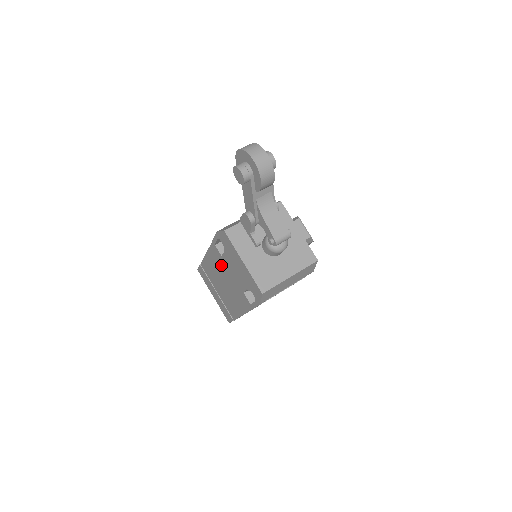
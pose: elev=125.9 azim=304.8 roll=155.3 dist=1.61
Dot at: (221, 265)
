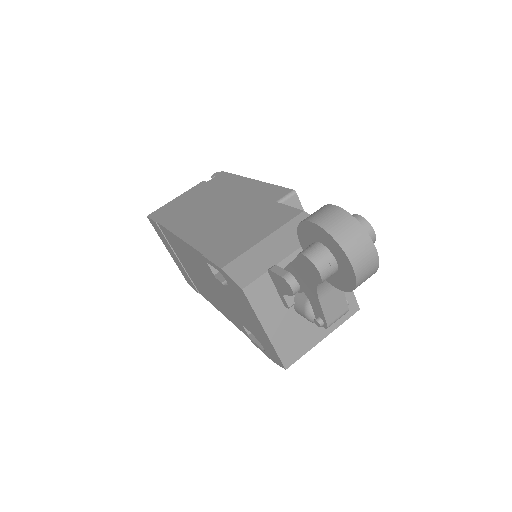
Dot at: (206, 273)
